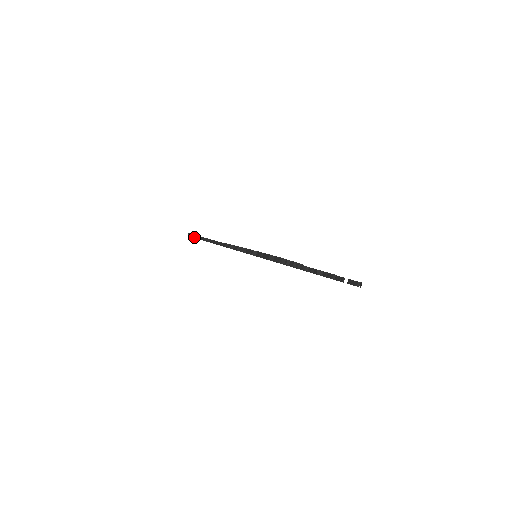
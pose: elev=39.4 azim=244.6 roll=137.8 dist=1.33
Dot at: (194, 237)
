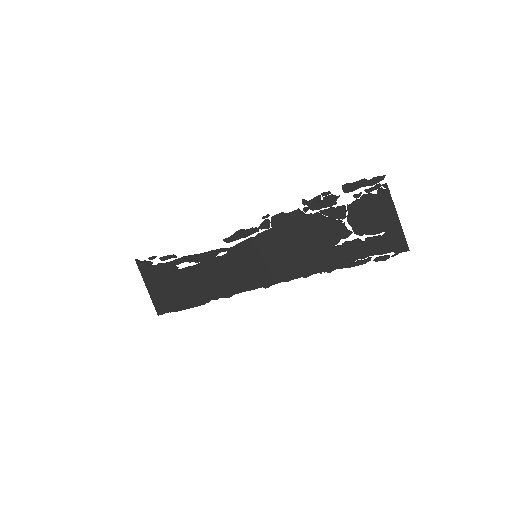
Dot at: (152, 256)
